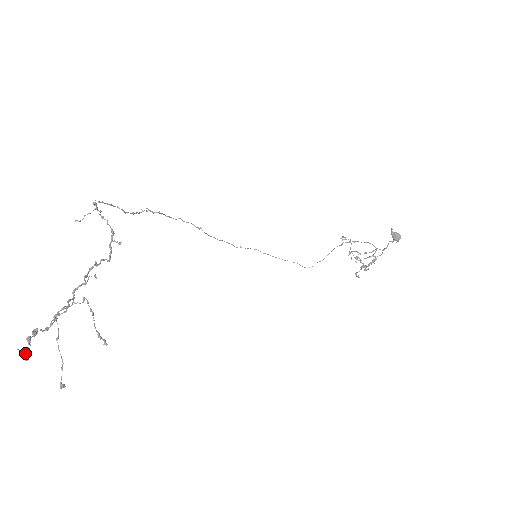
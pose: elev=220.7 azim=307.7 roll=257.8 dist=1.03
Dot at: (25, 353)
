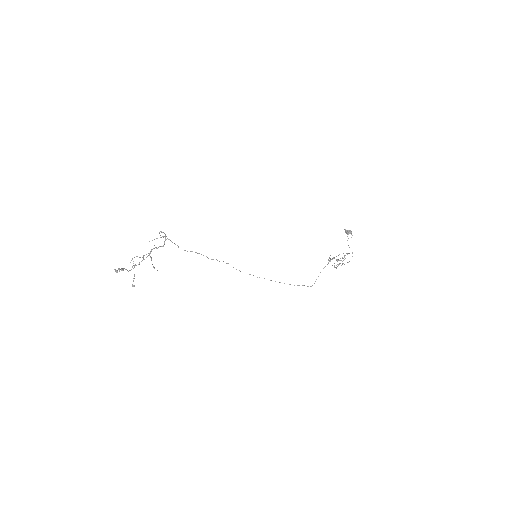
Dot at: (116, 270)
